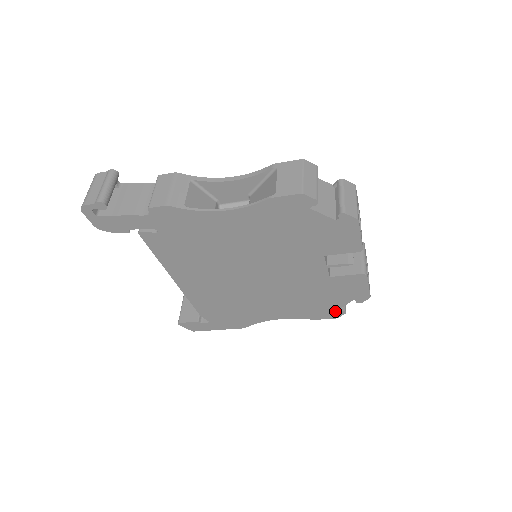
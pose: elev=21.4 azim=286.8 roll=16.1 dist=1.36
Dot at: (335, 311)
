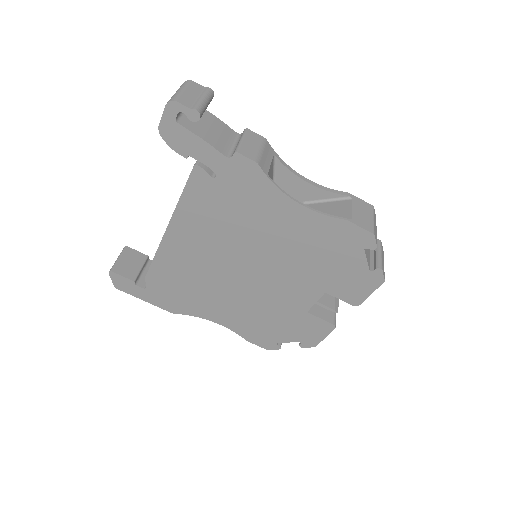
Dot at: (273, 343)
